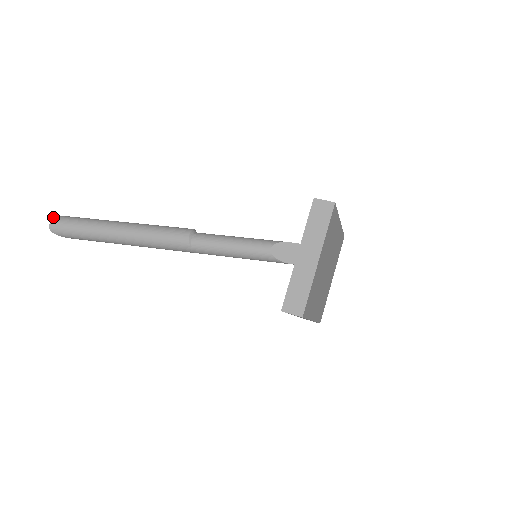
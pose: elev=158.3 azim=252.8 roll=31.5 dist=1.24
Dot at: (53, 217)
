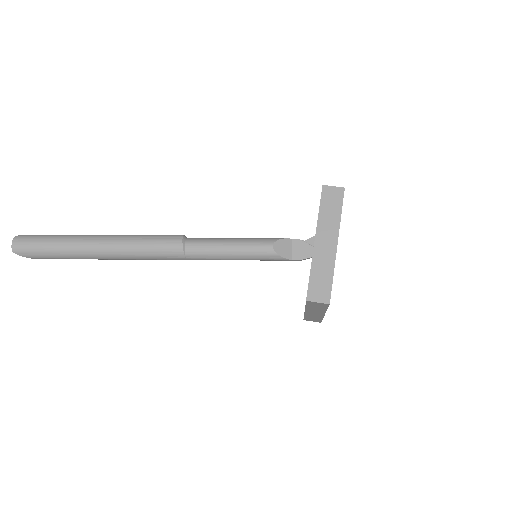
Dot at: (15, 236)
